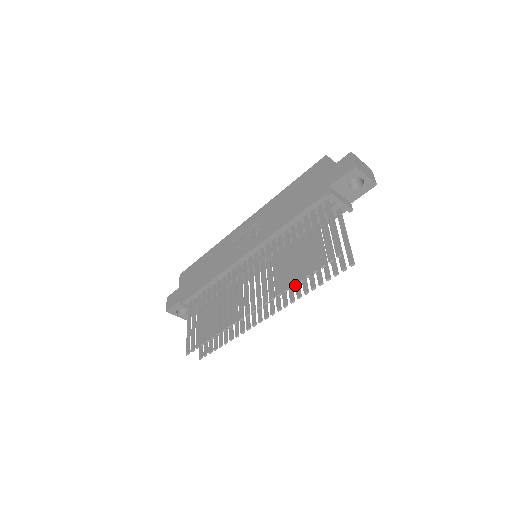
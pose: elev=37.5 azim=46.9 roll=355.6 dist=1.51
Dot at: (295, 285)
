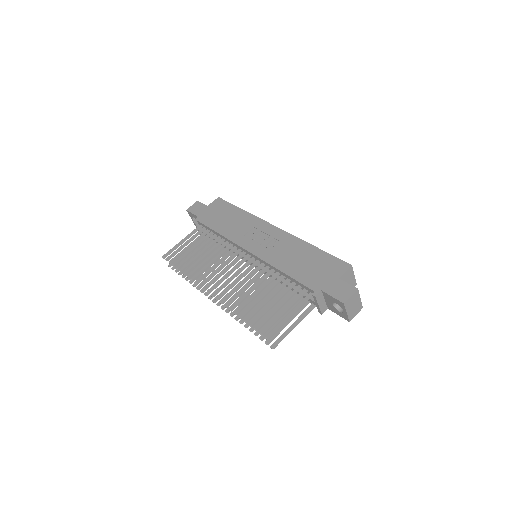
Dot at: occluded
